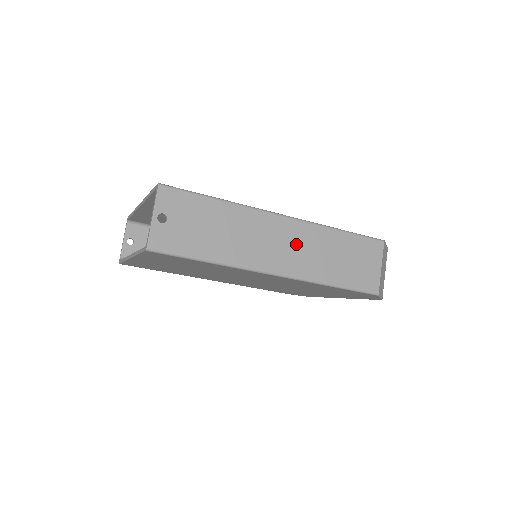
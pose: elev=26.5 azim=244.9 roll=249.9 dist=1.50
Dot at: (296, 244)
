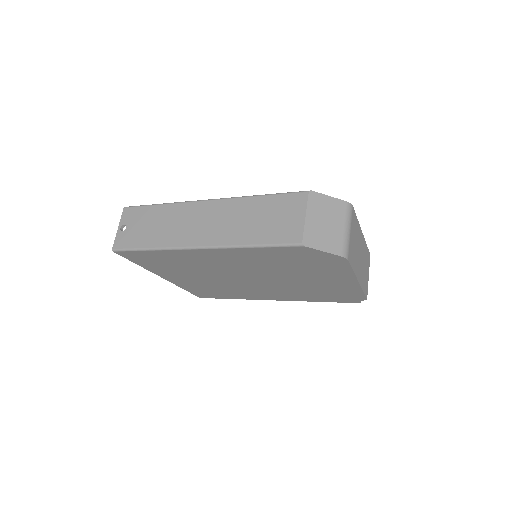
Dot at: (215, 219)
